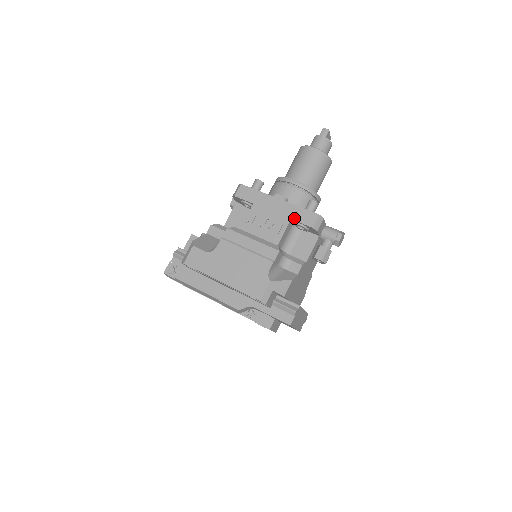
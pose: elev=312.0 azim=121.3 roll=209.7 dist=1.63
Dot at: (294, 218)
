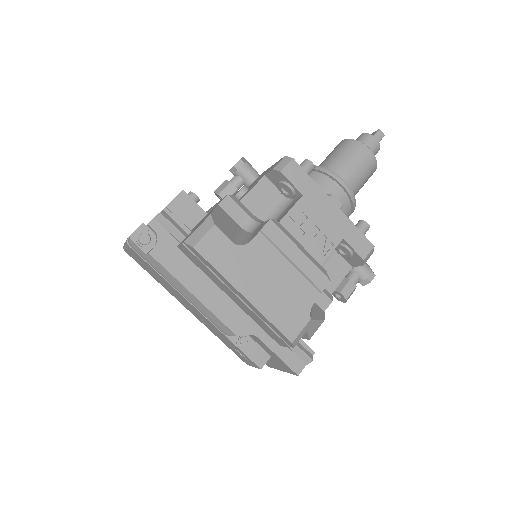
Dot at: (347, 239)
